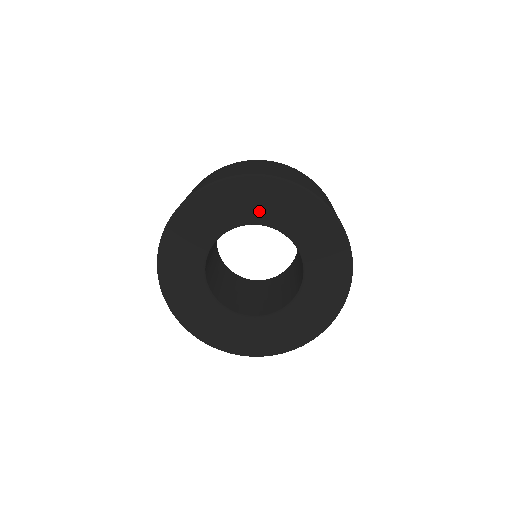
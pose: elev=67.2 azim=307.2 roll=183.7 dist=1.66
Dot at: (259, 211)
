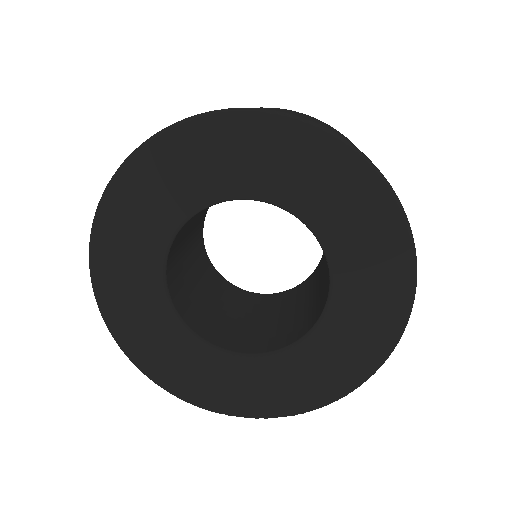
Dot at: (333, 219)
